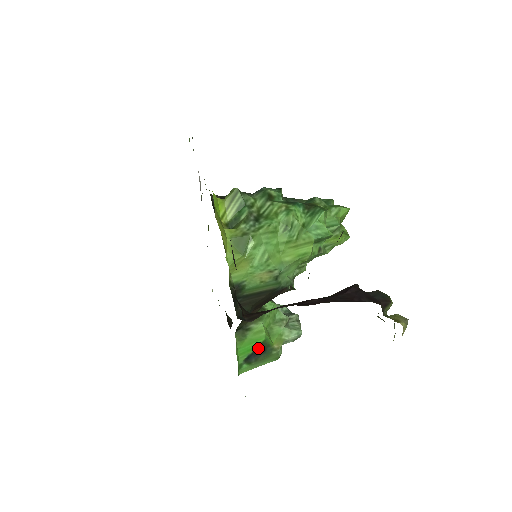
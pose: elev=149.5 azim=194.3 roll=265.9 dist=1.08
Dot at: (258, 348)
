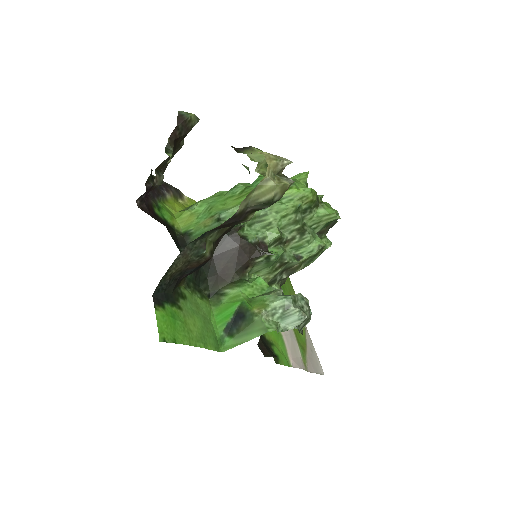
Dot at: (237, 315)
